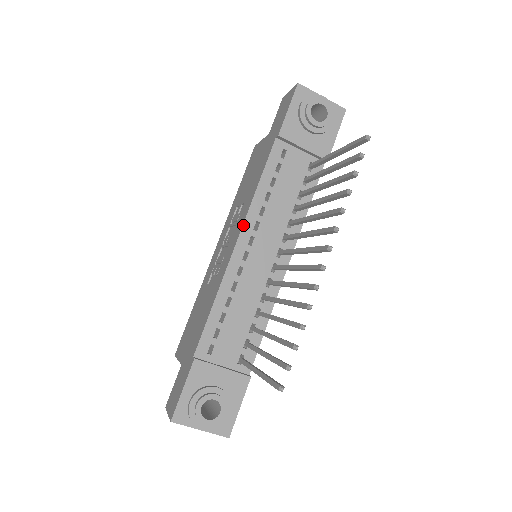
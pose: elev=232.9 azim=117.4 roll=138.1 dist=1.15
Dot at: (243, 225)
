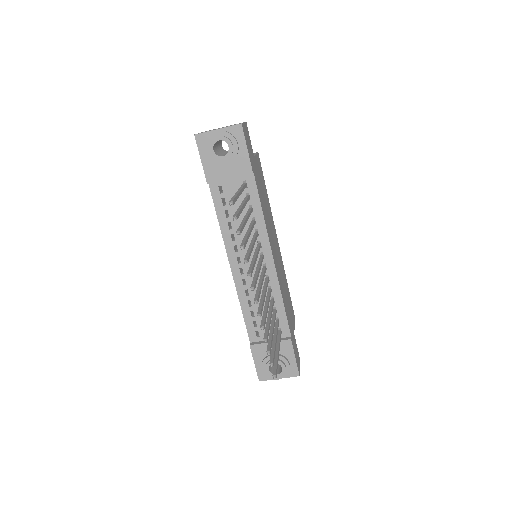
Dot at: (227, 254)
